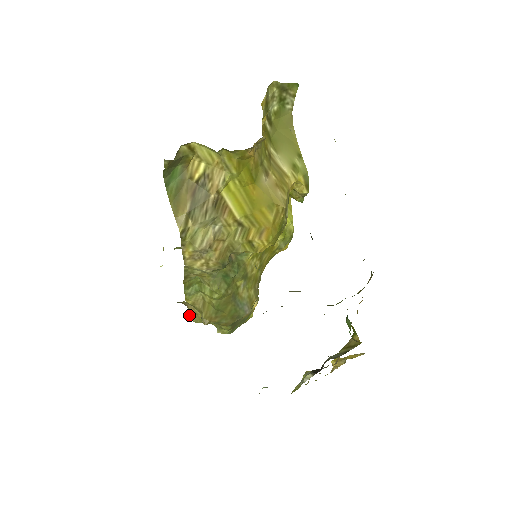
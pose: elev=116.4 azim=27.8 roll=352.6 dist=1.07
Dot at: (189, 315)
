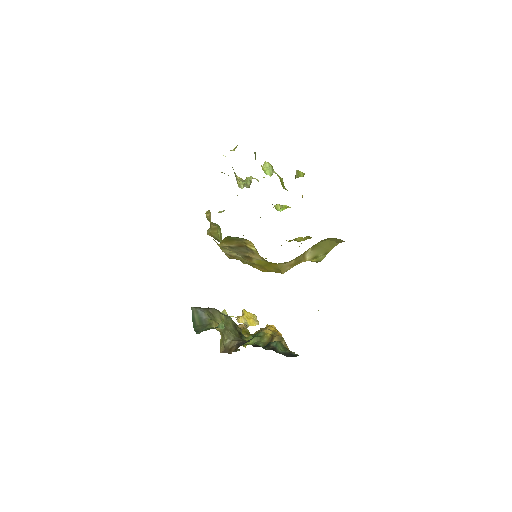
Dot at: (207, 212)
